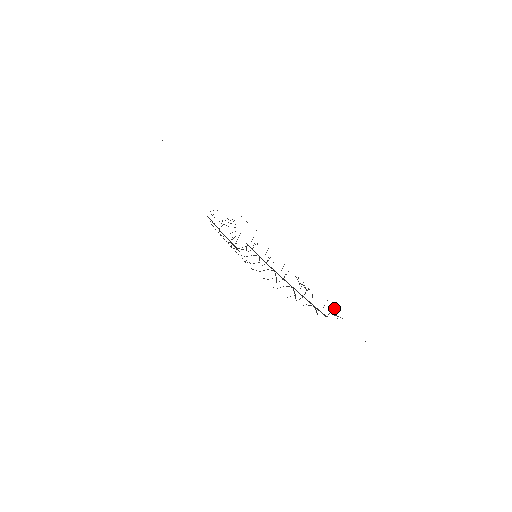
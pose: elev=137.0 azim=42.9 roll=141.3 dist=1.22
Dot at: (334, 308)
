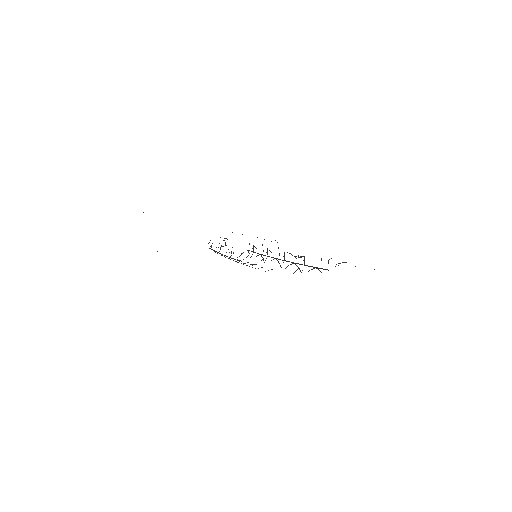
Dot at: (329, 259)
